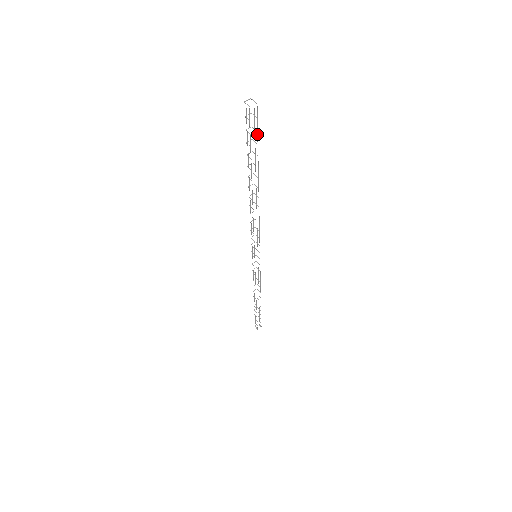
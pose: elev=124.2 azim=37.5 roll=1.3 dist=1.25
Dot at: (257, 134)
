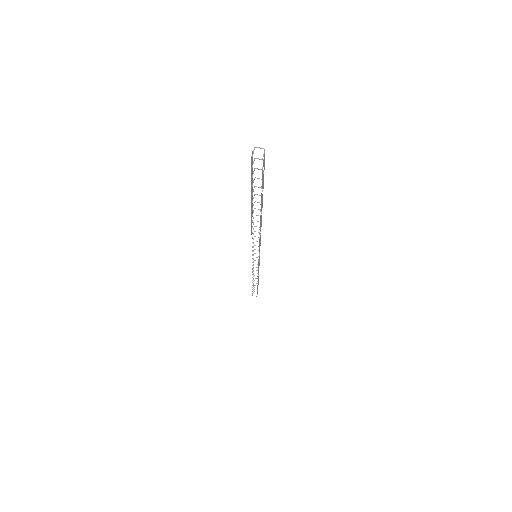
Dot at: (262, 181)
